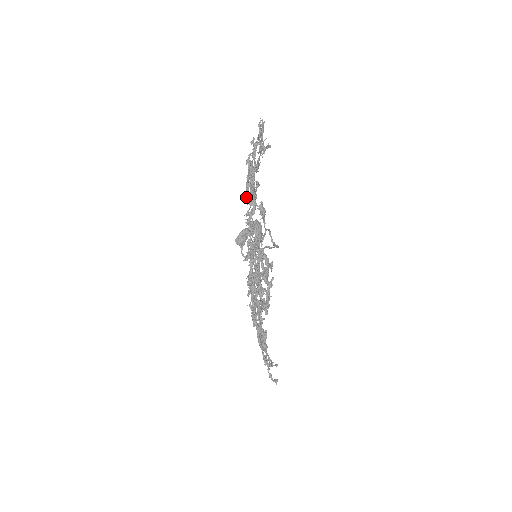
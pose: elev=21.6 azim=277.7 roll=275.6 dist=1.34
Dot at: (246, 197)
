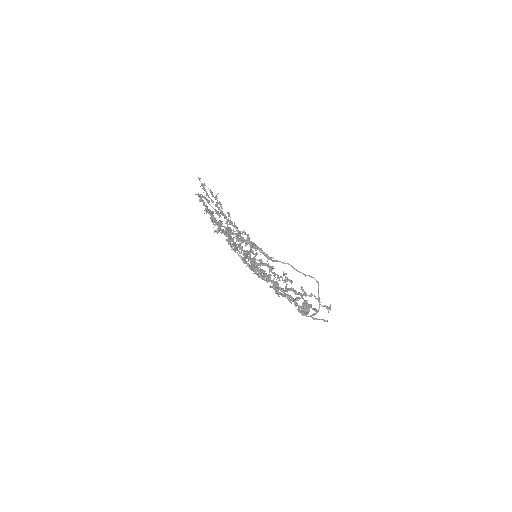
Dot at: occluded
